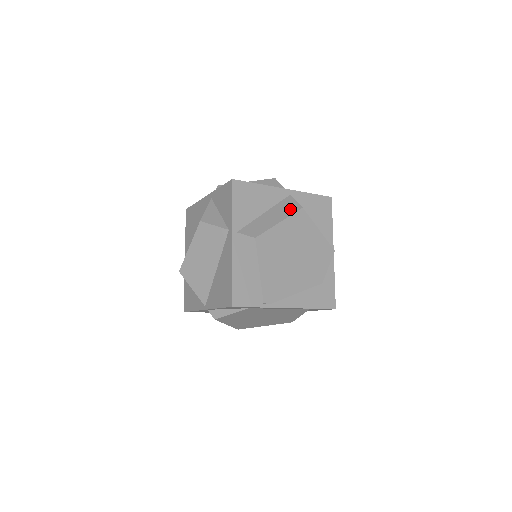
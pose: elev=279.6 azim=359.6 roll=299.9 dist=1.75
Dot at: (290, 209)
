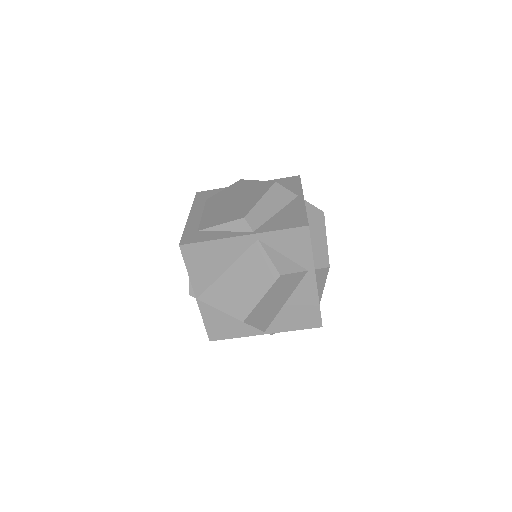
Dot at: (320, 219)
